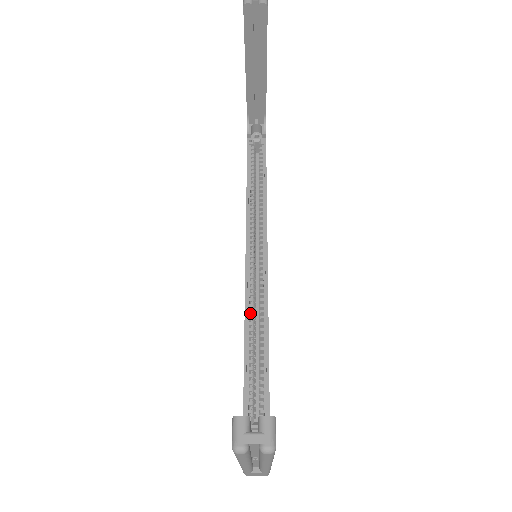
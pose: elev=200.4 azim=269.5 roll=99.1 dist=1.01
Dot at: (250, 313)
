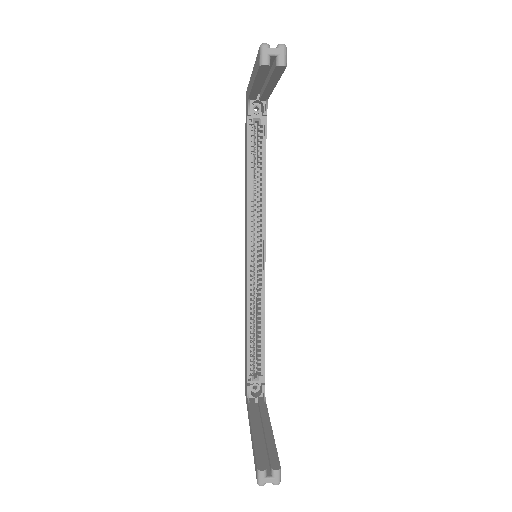
Dot at: (251, 302)
